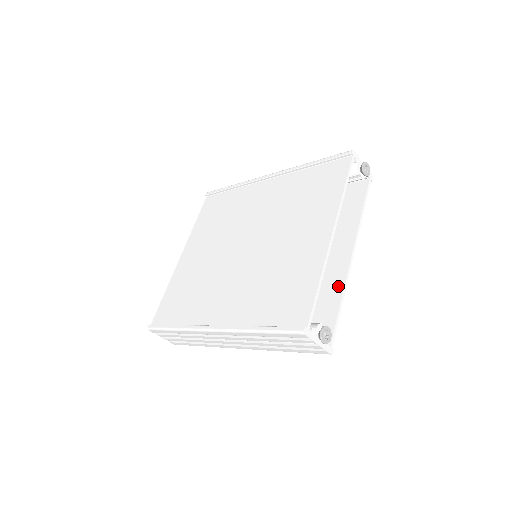
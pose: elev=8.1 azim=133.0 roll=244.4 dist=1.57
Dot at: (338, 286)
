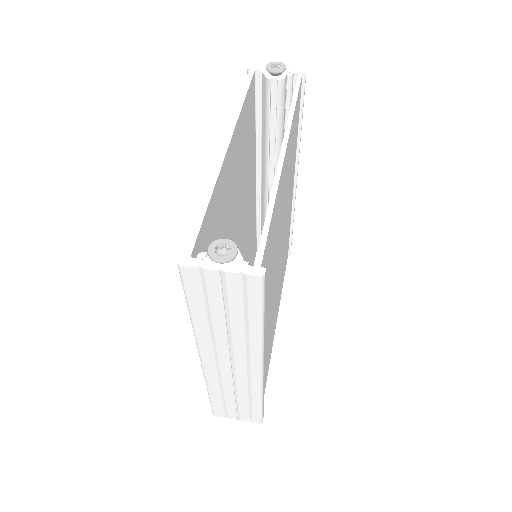
Dot at: occluded
